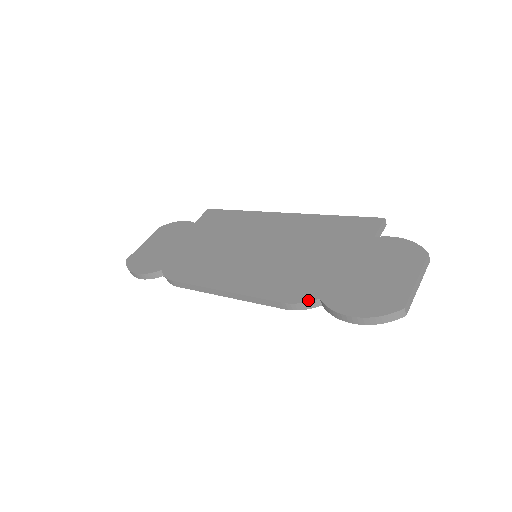
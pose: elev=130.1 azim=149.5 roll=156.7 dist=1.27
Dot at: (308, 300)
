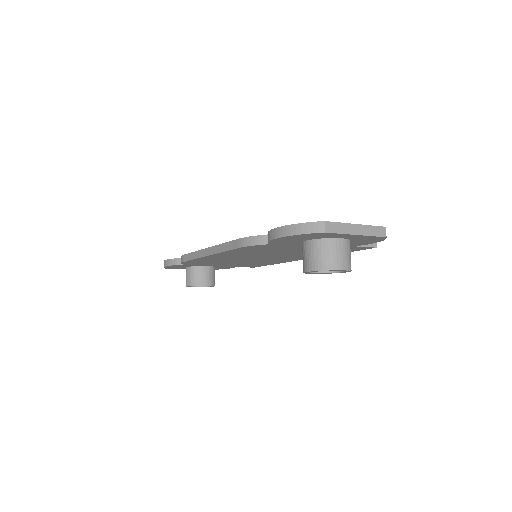
Dot at: (259, 235)
